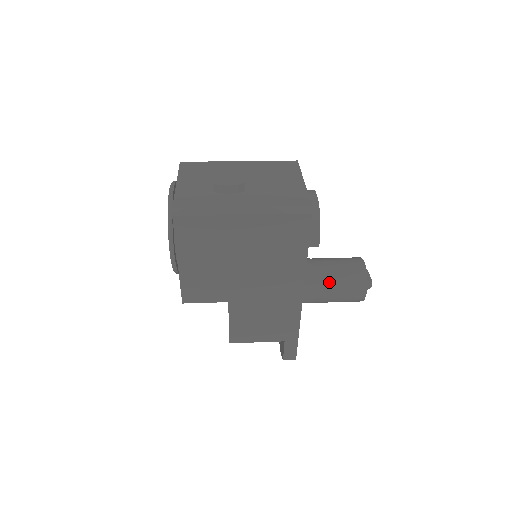
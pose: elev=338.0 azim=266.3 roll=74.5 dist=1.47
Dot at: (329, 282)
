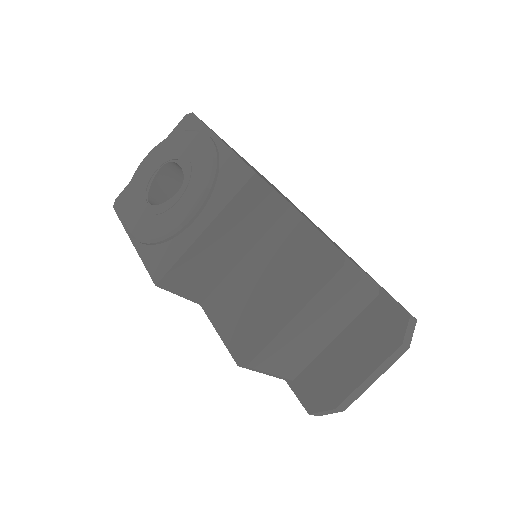
Dot at: occluded
